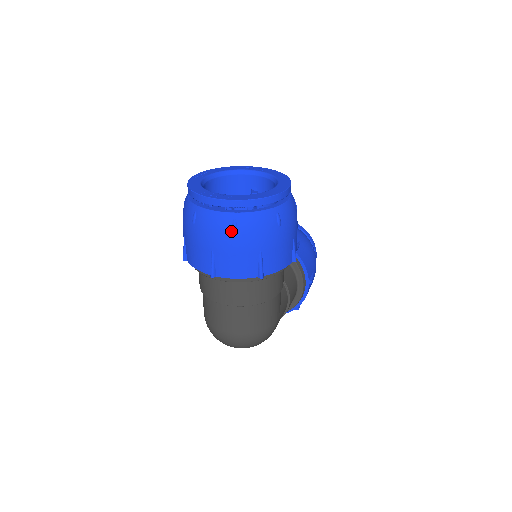
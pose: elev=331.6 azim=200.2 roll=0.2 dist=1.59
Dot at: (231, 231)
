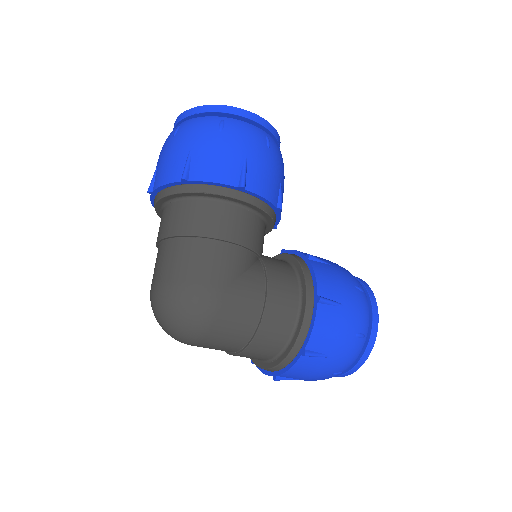
Dot at: (173, 136)
